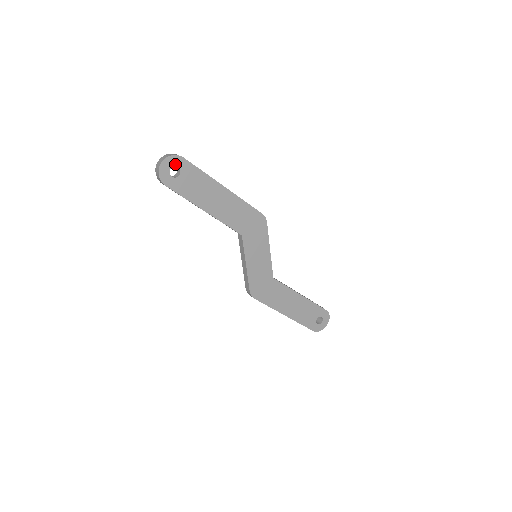
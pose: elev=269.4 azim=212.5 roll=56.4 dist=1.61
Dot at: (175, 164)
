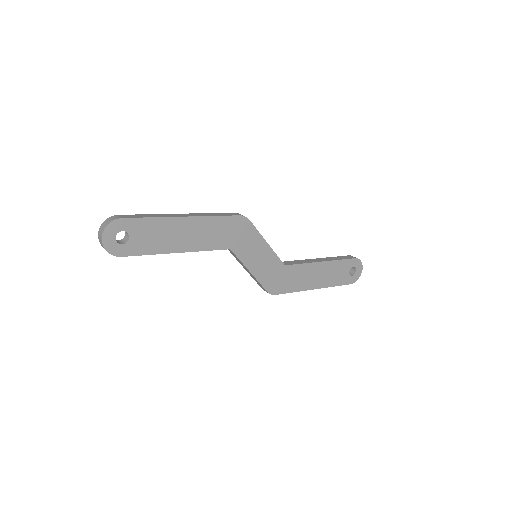
Dot at: (117, 230)
